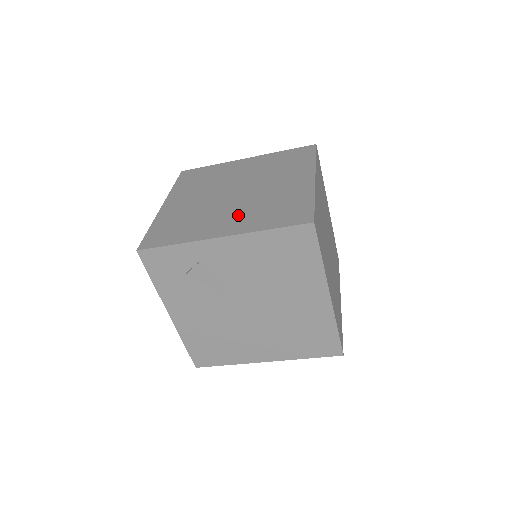
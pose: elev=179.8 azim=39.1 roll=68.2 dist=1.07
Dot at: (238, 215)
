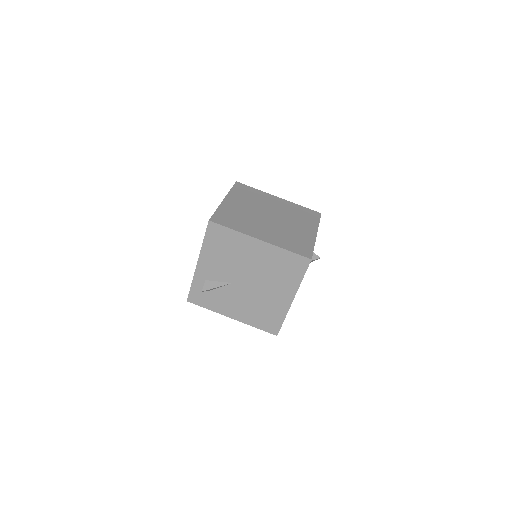
Dot at: occluded
